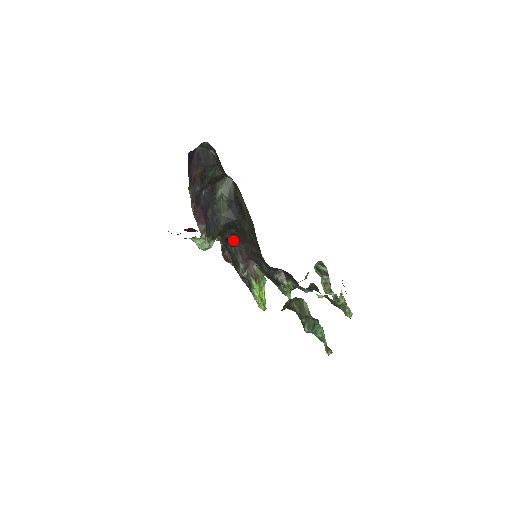
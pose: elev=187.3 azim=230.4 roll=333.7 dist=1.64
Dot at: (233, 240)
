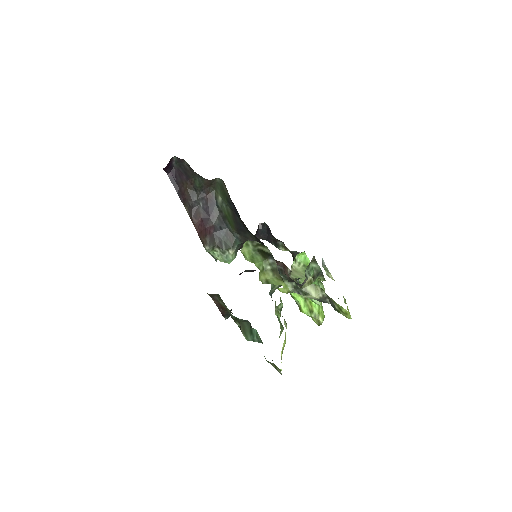
Dot at: occluded
